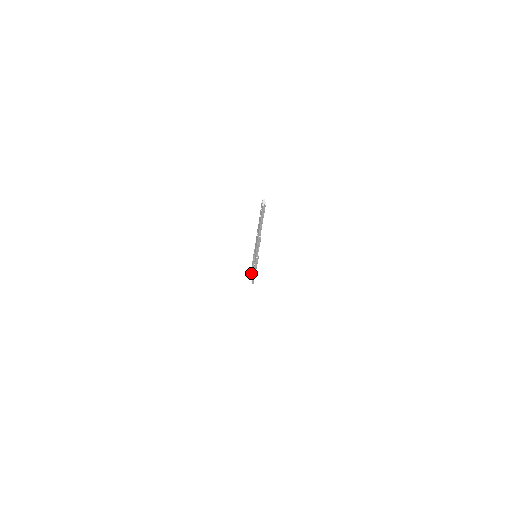
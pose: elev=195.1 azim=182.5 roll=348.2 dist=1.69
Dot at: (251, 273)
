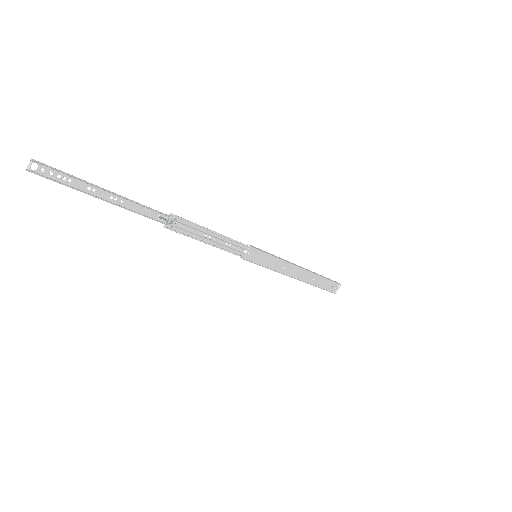
Dot at: (328, 278)
